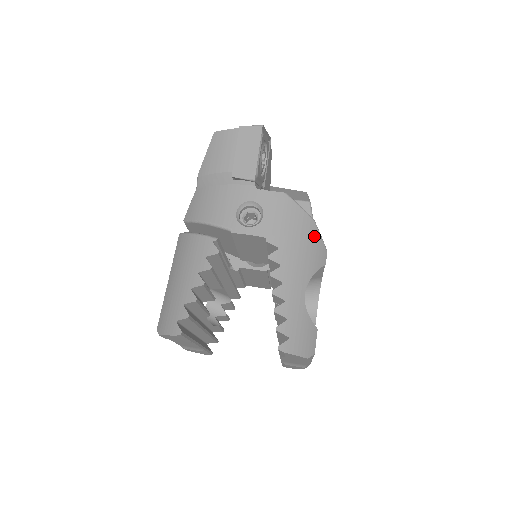
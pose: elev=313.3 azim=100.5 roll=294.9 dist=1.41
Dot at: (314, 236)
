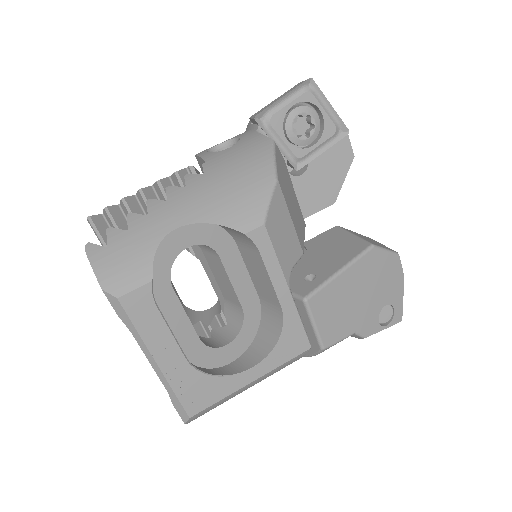
Dot at: (258, 192)
